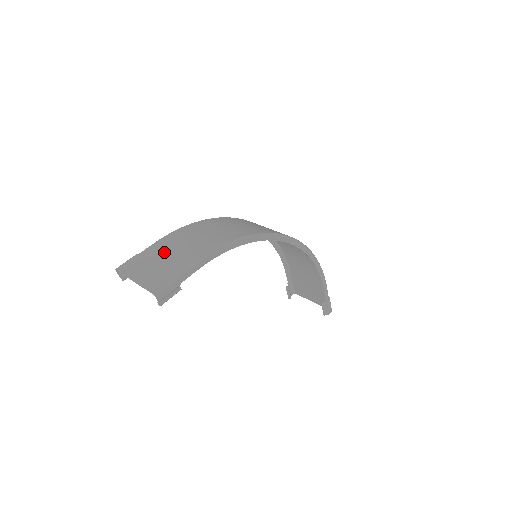
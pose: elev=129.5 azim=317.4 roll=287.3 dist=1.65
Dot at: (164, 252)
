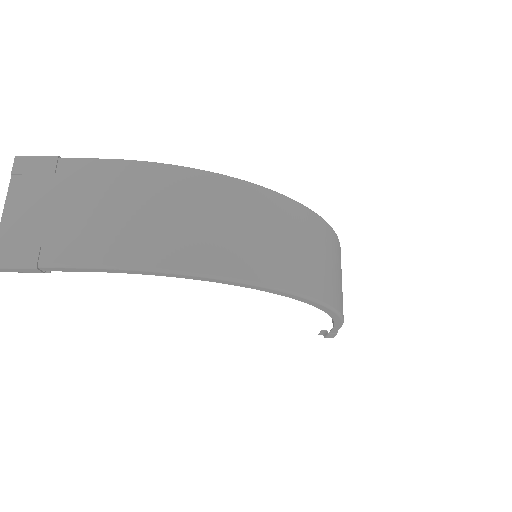
Dot at: (80, 195)
